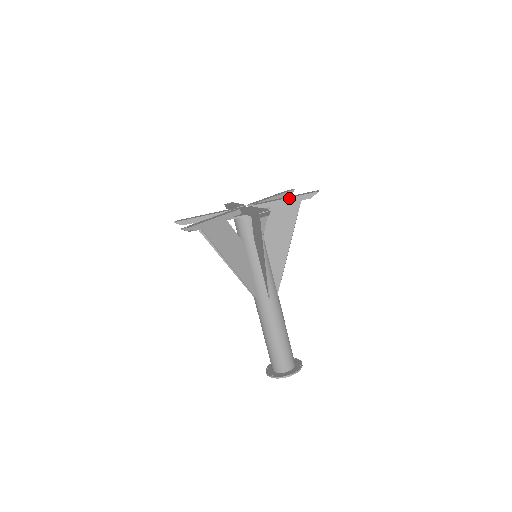
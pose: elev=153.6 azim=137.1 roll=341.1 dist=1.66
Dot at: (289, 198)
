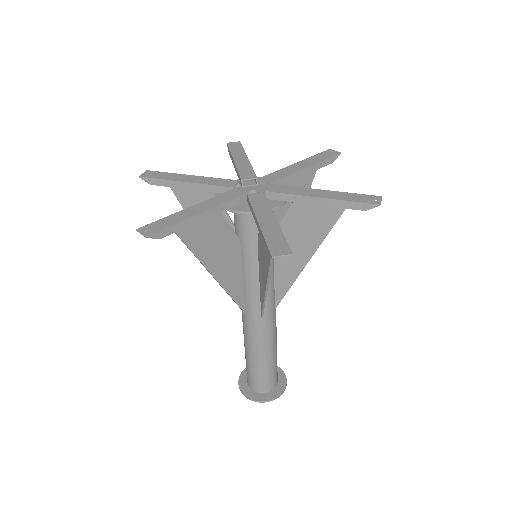
Dot at: (313, 165)
